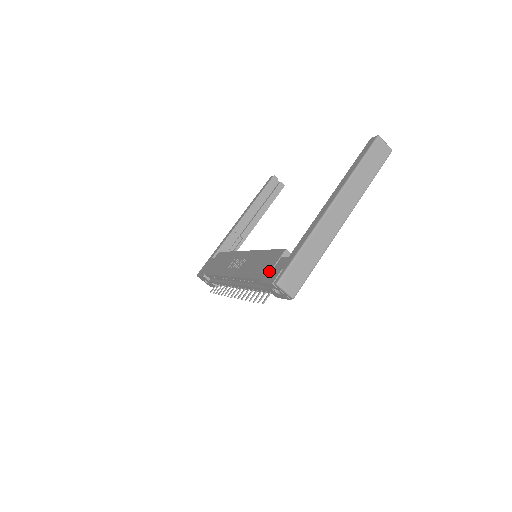
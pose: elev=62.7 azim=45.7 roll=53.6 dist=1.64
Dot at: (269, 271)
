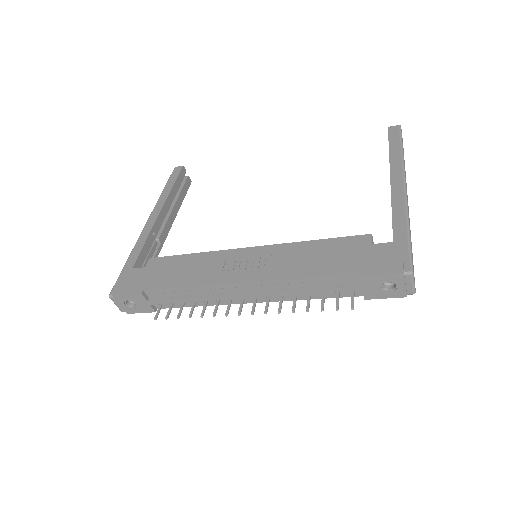
Dot at: (369, 261)
